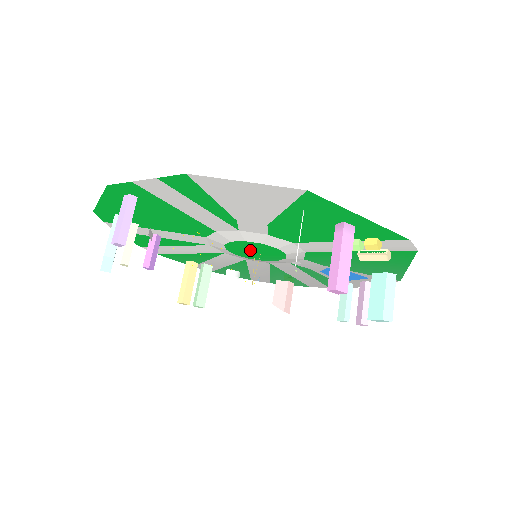
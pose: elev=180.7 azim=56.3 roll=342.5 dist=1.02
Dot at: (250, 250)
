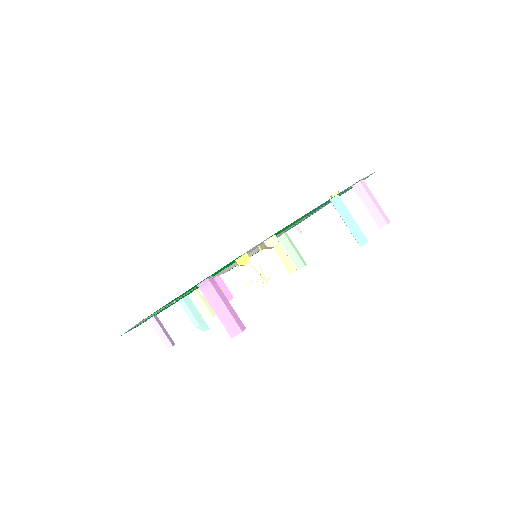
Dot at: occluded
